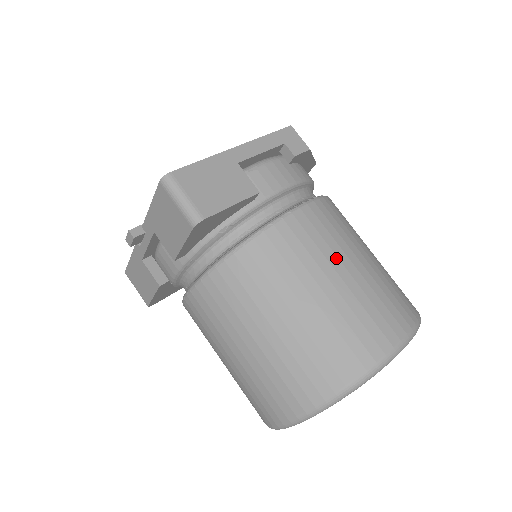
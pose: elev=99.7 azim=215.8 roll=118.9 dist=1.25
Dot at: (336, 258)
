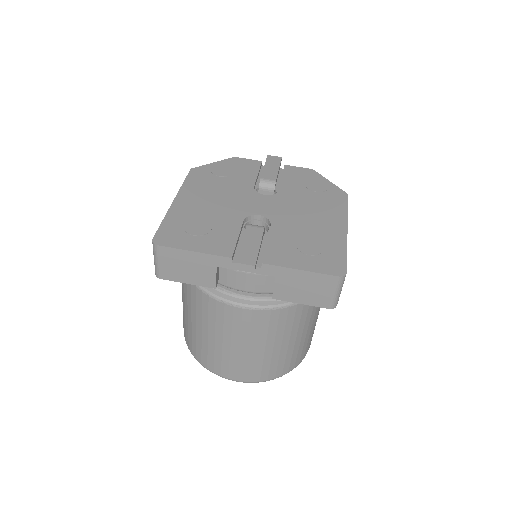
Dot at: occluded
